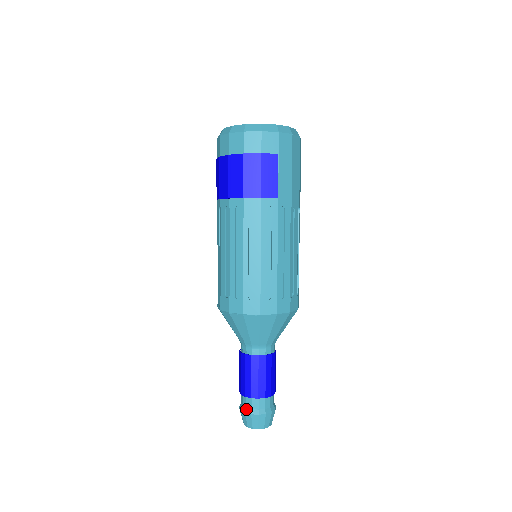
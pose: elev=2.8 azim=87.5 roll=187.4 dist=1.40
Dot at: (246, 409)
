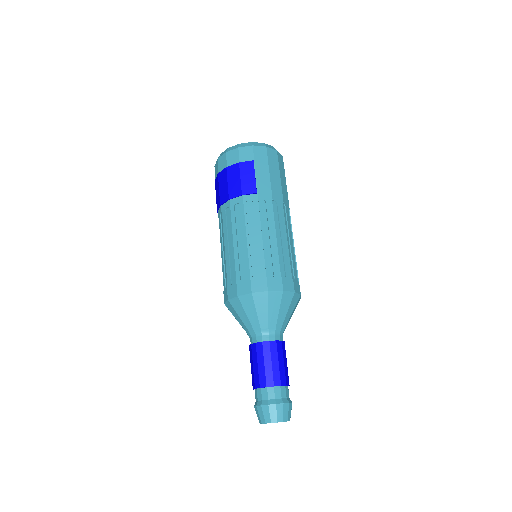
Dot at: (257, 402)
